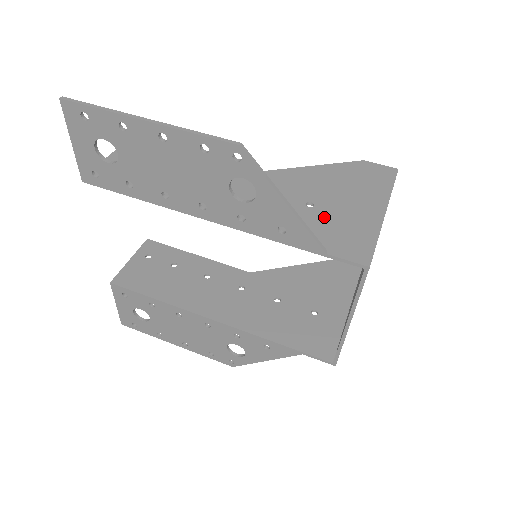
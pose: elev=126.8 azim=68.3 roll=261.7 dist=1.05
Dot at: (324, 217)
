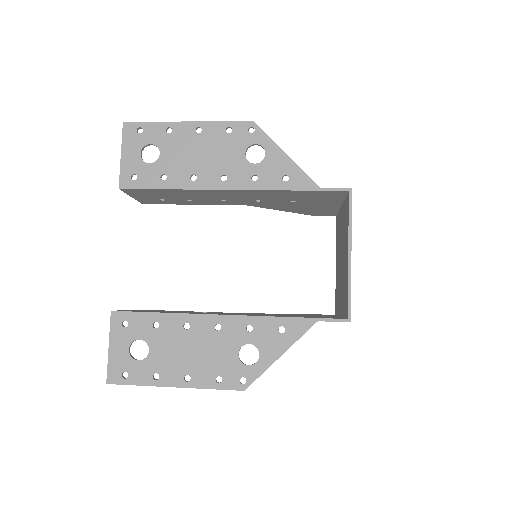
Dot at: occluded
